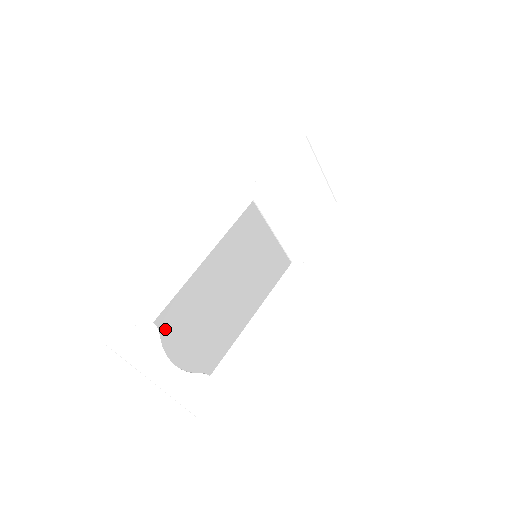
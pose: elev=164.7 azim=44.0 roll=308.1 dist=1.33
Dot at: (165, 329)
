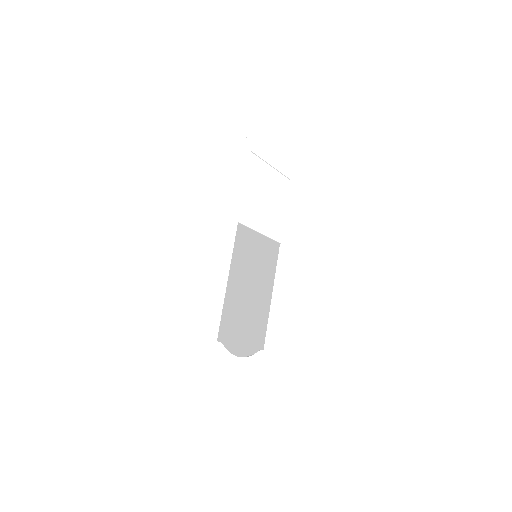
Dot at: (225, 340)
